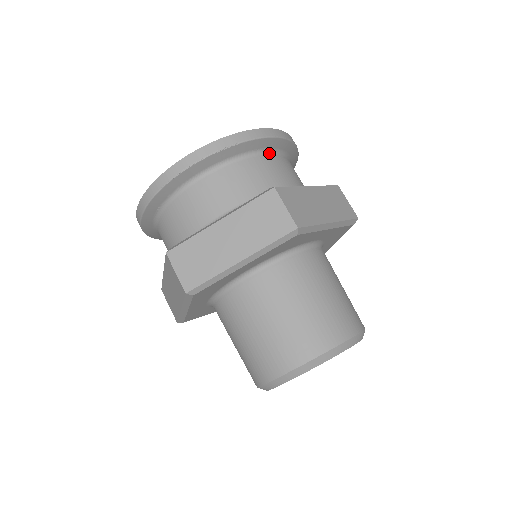
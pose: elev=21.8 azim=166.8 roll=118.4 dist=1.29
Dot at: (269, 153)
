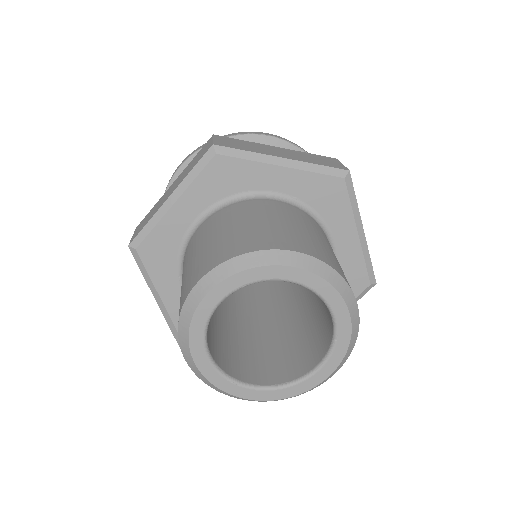
Dot at: occluded
